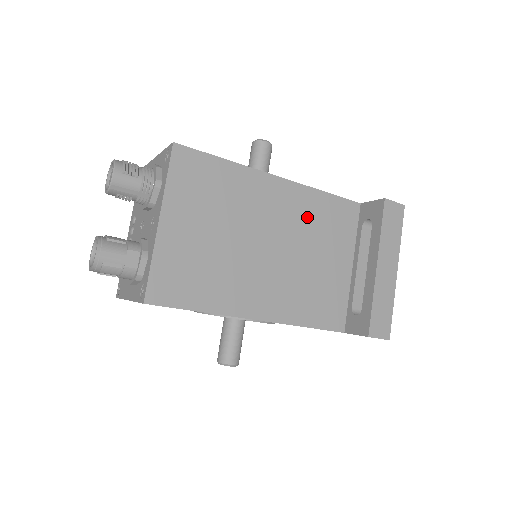
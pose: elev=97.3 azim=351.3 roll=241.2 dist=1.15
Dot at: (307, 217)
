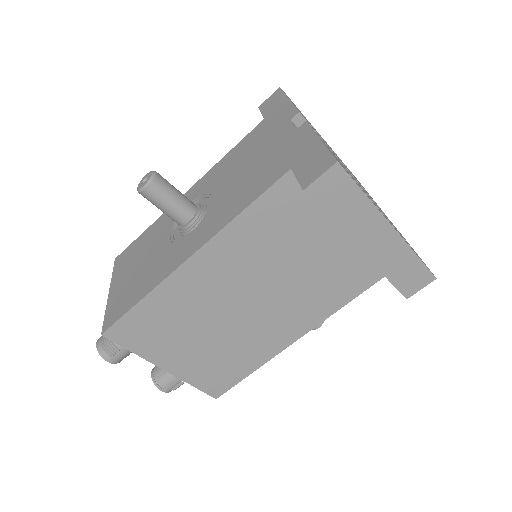
Dot at: (252, 250)
